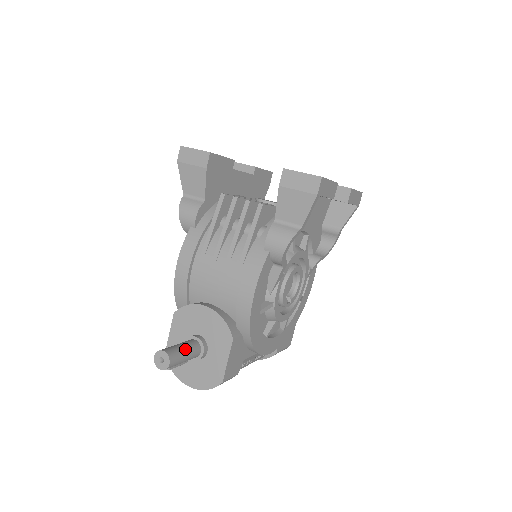
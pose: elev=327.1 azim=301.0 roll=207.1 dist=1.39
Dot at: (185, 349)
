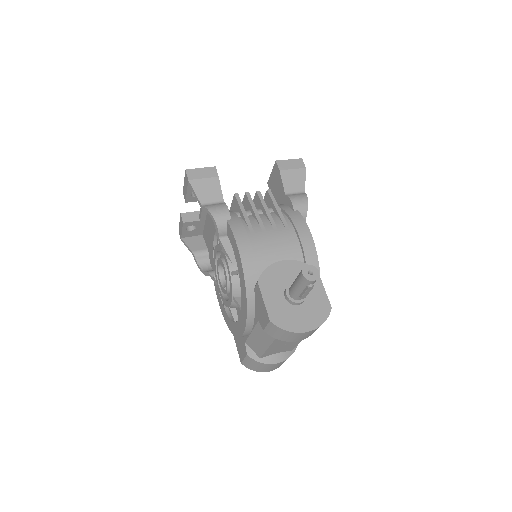
Dot at: occluded
